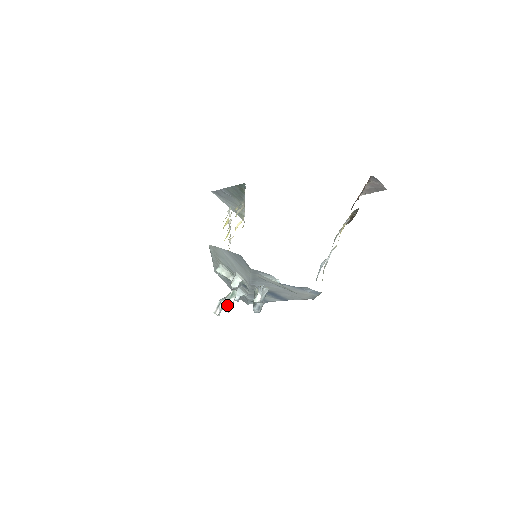
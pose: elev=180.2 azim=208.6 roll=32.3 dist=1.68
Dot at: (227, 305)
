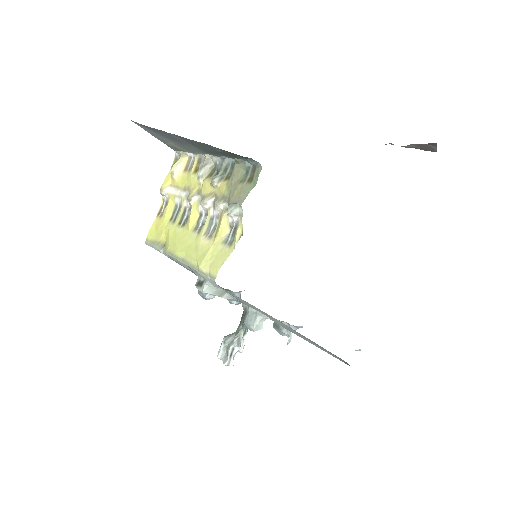
Dot at: (240, 347)
